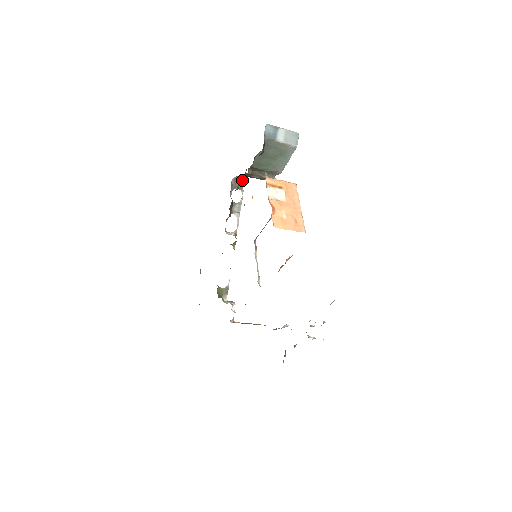
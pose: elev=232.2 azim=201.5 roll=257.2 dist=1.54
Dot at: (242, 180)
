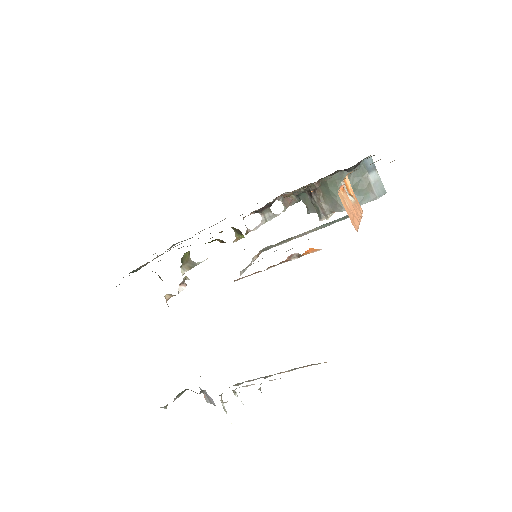
Dot at: (292, 202)
